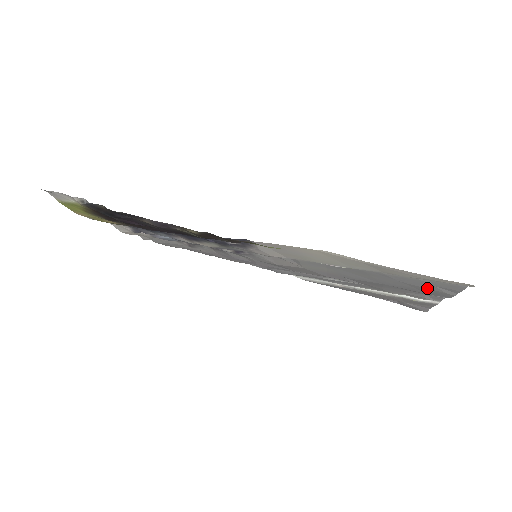
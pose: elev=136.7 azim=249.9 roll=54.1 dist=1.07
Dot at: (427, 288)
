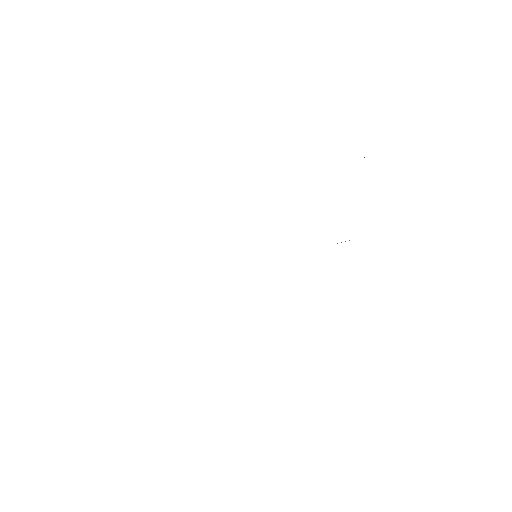
Dot at: occluded
